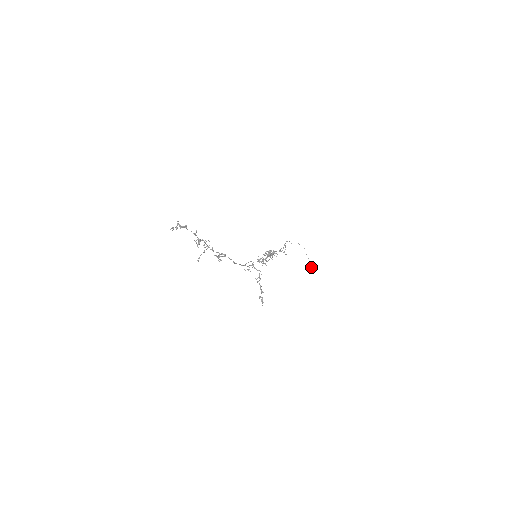
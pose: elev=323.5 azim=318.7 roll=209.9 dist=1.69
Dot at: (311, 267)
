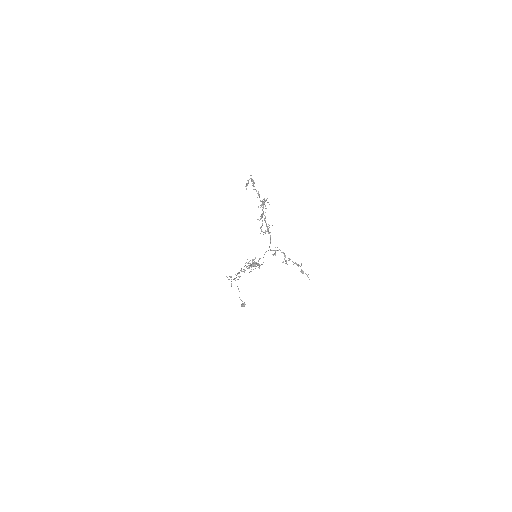
Dot at: (244, 306)
